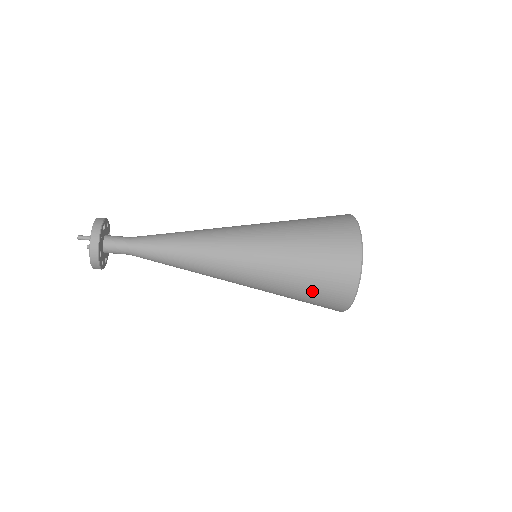
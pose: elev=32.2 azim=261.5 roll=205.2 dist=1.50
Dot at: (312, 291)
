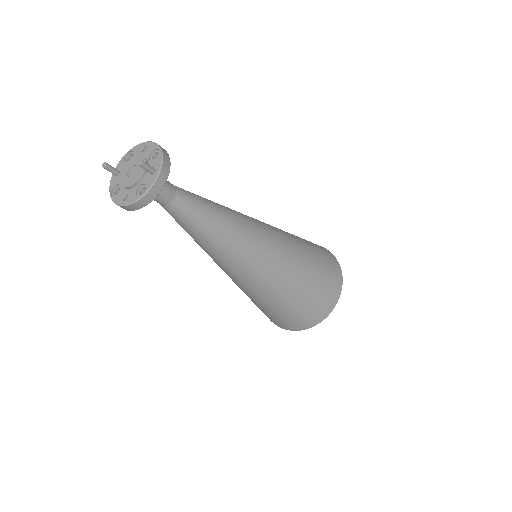
Dot at: (294, 310)
